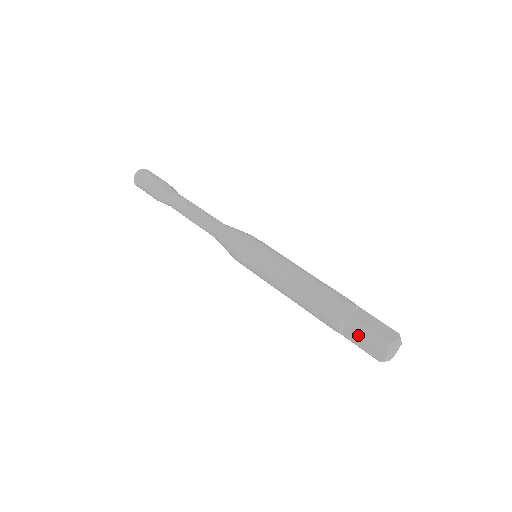
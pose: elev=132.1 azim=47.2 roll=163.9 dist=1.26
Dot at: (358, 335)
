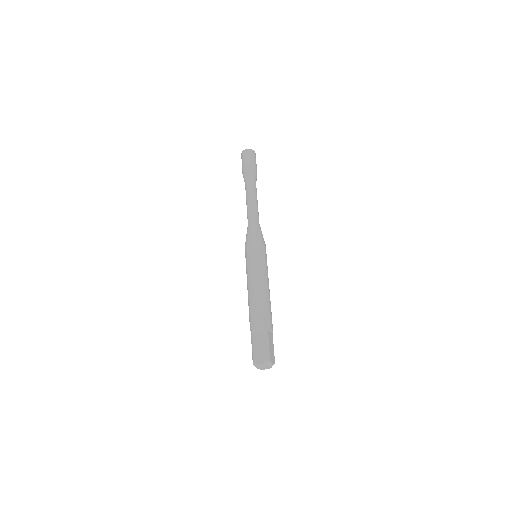
Dot at: occluded
